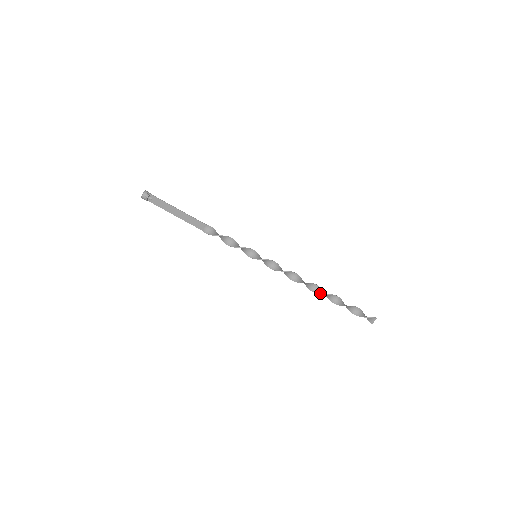
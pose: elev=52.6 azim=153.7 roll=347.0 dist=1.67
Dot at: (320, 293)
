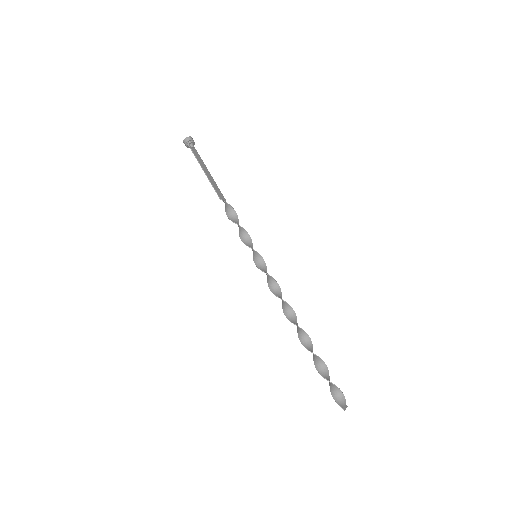
Dot at: (299, 336)
